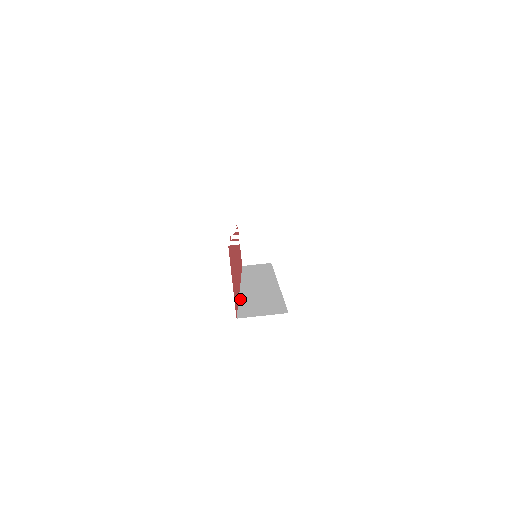
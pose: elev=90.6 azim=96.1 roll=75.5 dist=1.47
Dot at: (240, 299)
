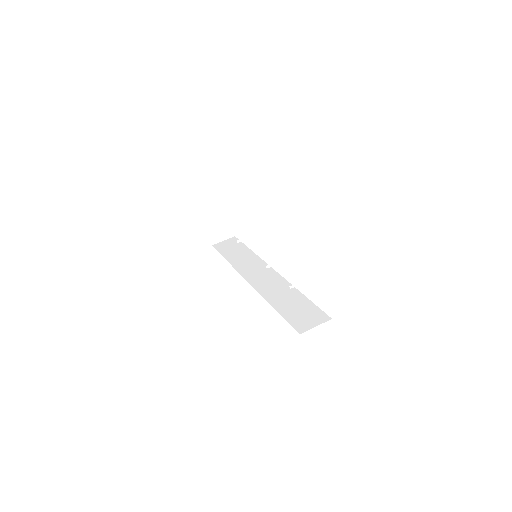
Dot at: (272, 305)
